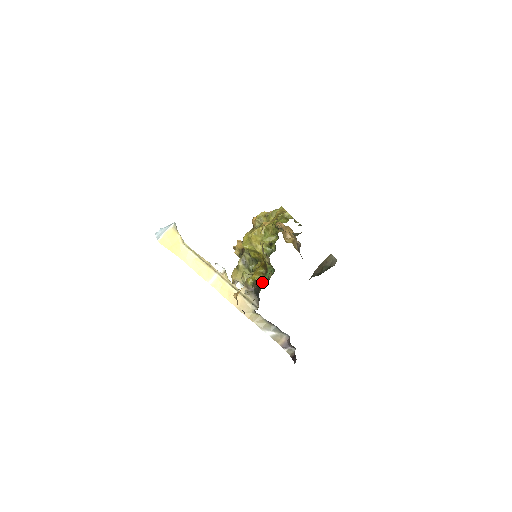
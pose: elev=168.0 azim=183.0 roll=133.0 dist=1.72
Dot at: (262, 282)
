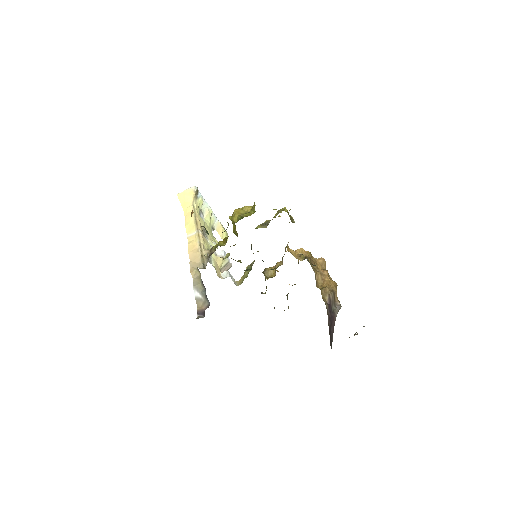
Dot at: occluded
